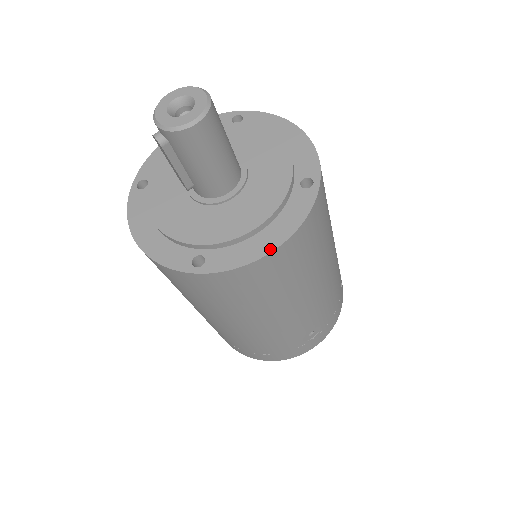
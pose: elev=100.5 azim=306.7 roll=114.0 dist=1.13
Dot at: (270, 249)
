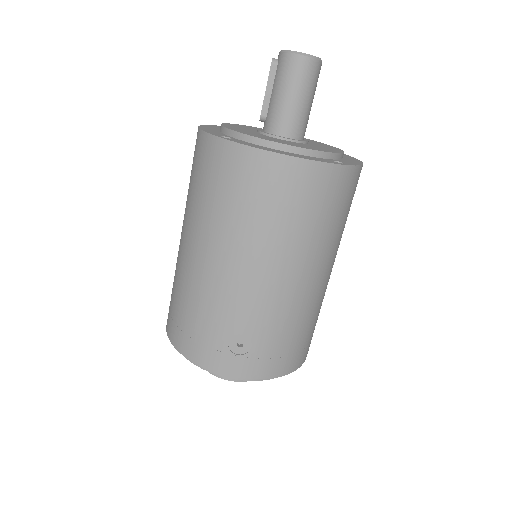
Dot at: (278, 152)
